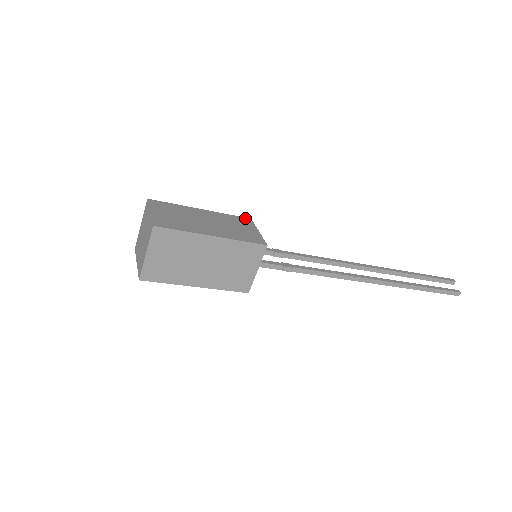
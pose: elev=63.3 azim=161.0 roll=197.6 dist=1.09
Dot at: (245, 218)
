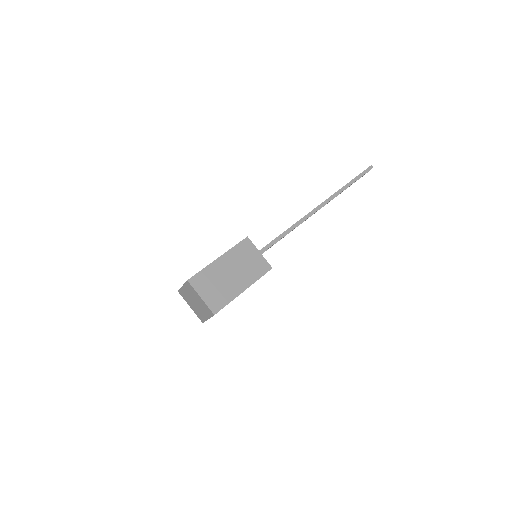
Dot at: occluded
